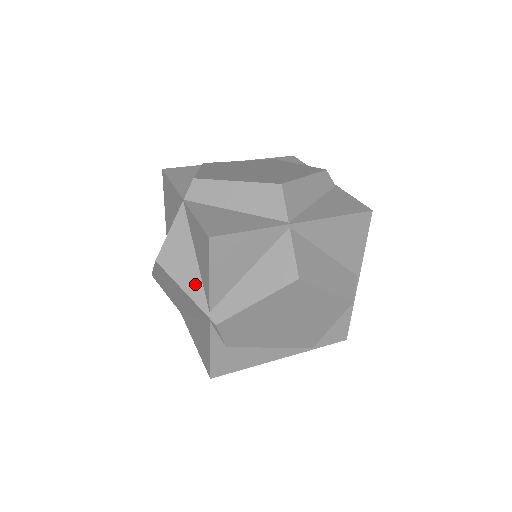
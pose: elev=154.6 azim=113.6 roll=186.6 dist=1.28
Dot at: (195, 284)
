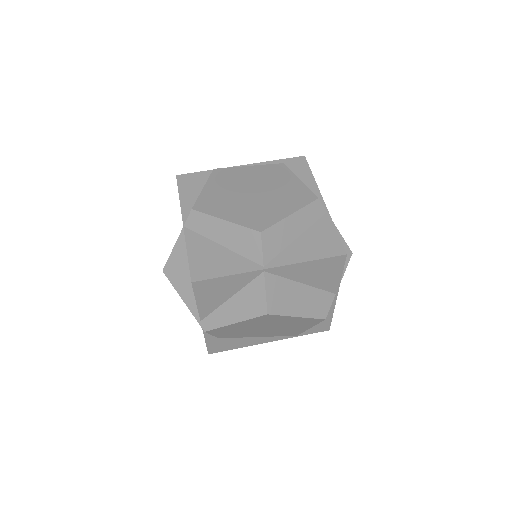
Dot at: (191, 297)
